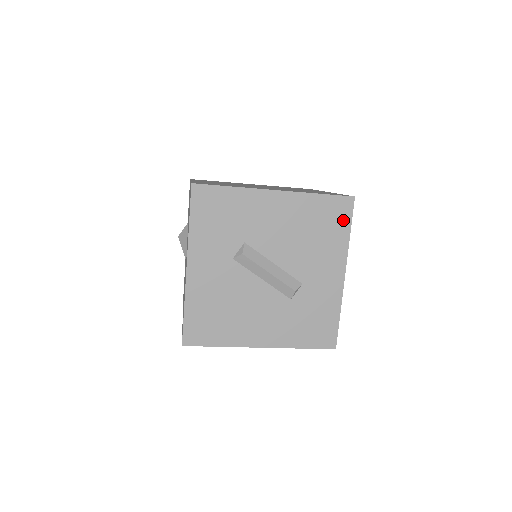
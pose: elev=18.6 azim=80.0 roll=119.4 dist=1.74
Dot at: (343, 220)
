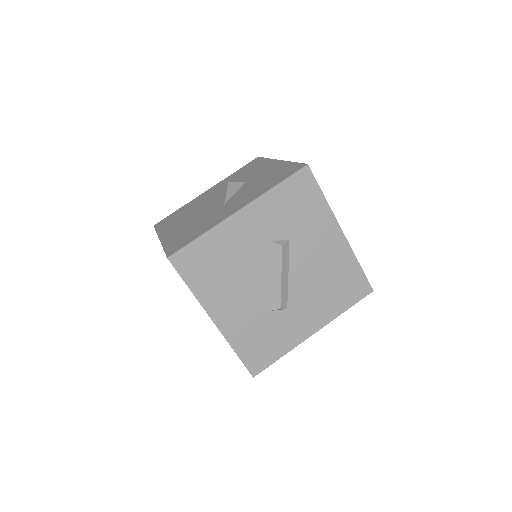
Dot at: (353, 297)
